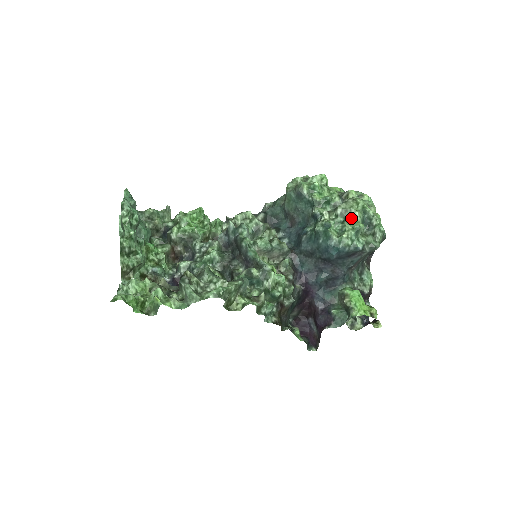
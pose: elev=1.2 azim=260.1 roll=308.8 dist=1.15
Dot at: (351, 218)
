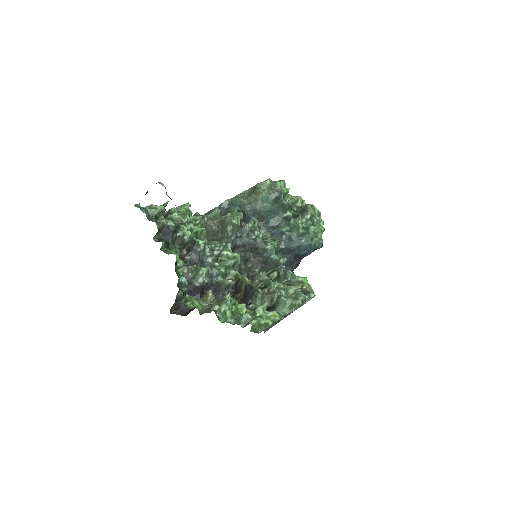
Dot at: (316, 222)
